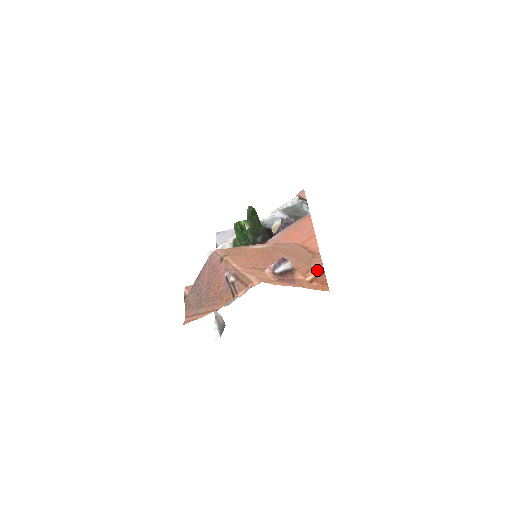
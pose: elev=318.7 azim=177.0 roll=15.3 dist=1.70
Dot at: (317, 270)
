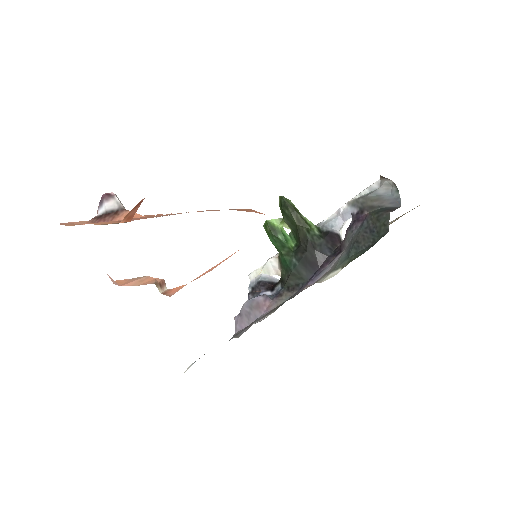
Dot at: occluded
